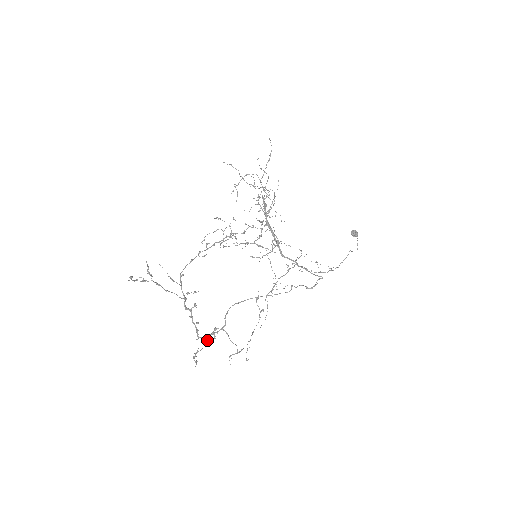
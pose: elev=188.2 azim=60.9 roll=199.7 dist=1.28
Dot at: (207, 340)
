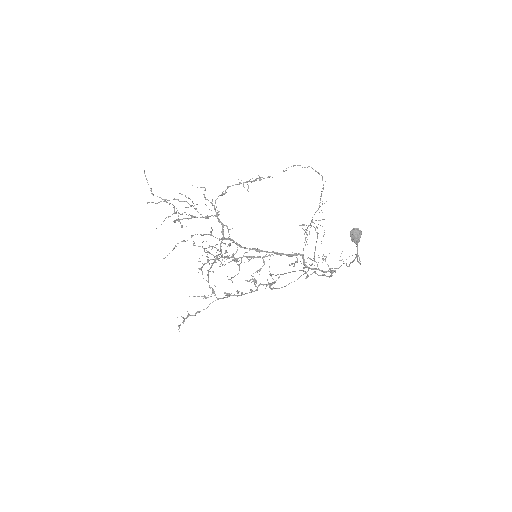
Dot at: occluded
